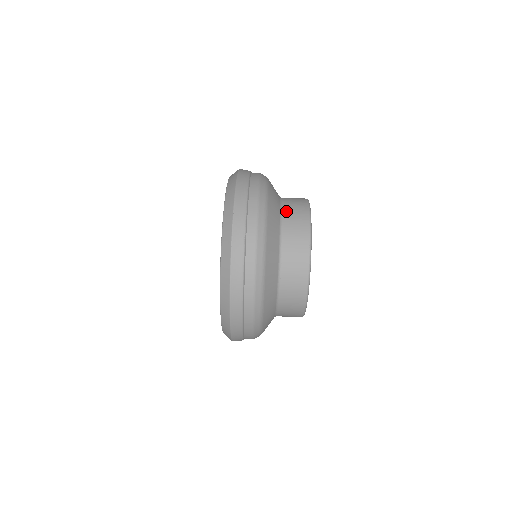
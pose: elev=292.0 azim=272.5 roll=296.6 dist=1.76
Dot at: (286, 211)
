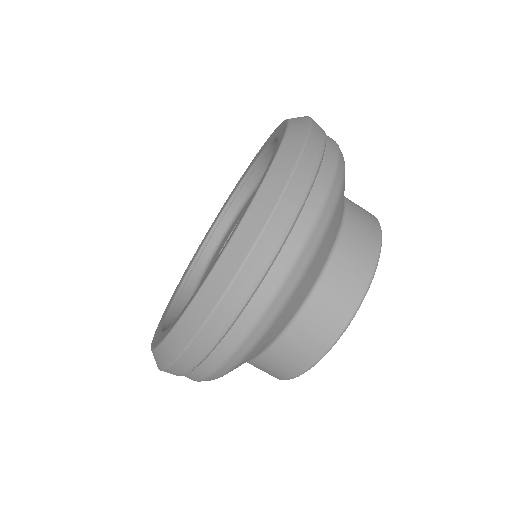
Dot at: (311, 308)
